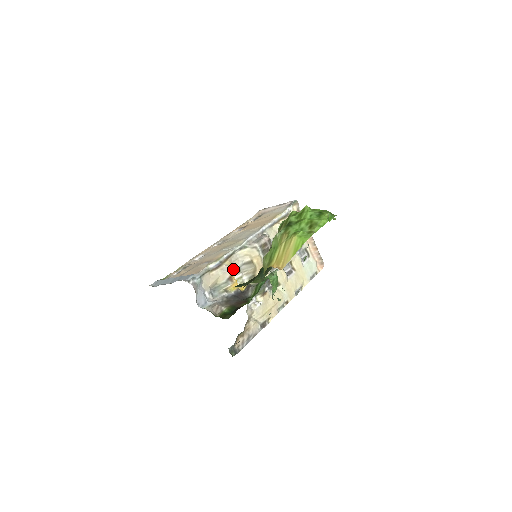
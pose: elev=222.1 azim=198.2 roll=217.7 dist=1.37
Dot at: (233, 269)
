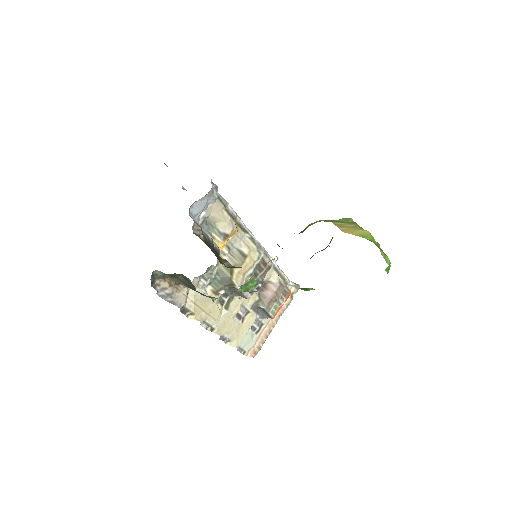
Dot at: (231, 239)
